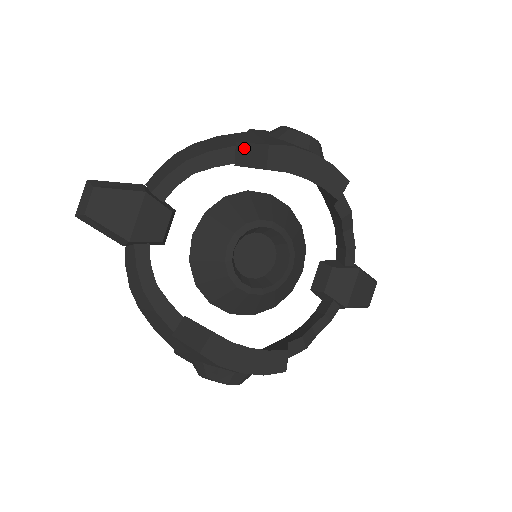
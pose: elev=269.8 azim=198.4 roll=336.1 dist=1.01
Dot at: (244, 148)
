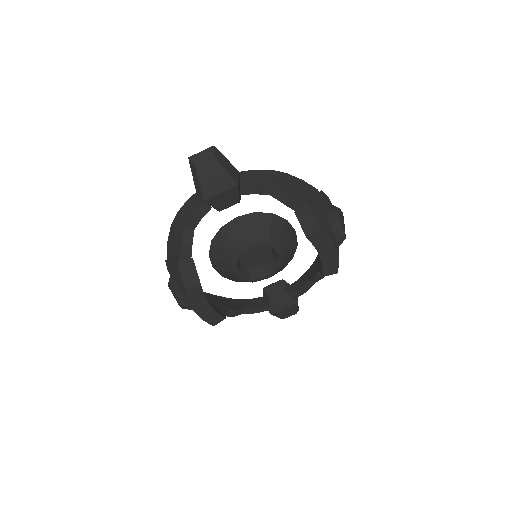
Dot at: (308, 212)
